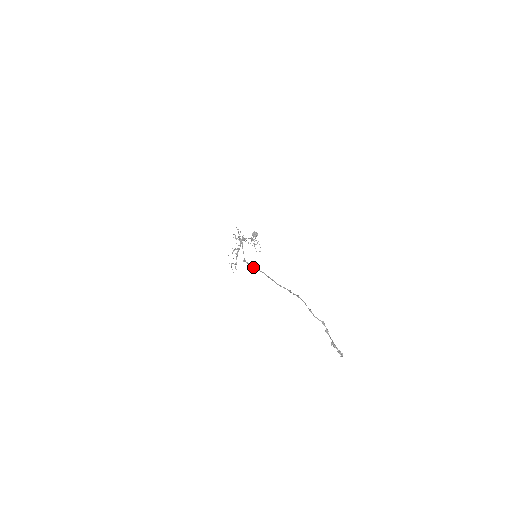
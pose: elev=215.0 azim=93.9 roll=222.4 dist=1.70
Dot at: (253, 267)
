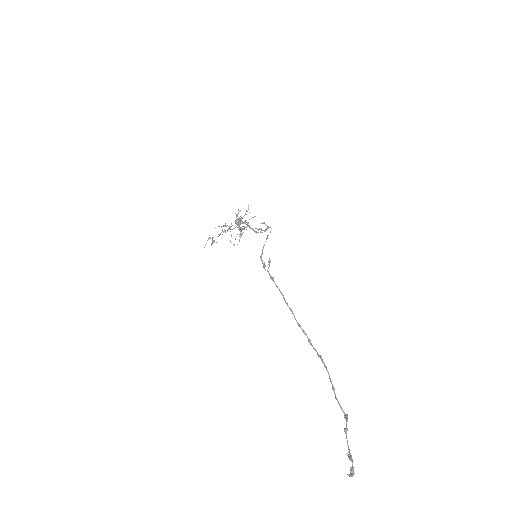
Dot at: occluded
